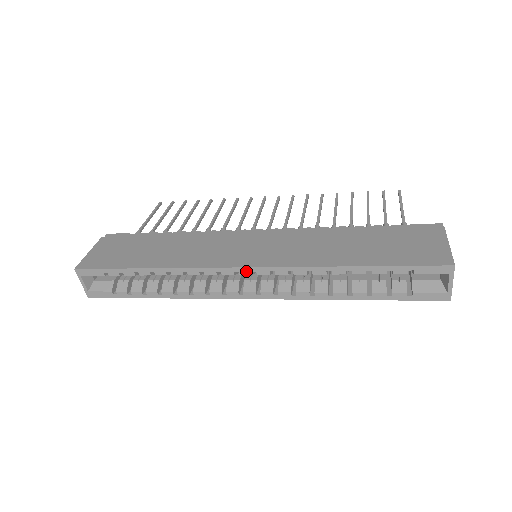
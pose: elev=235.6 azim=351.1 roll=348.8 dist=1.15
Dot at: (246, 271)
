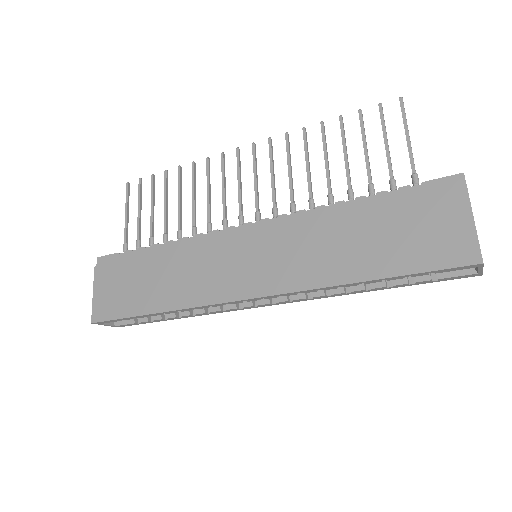
Dot at: (253, 300)
